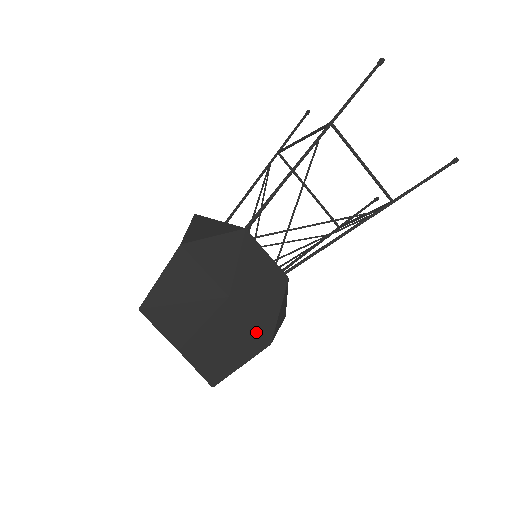
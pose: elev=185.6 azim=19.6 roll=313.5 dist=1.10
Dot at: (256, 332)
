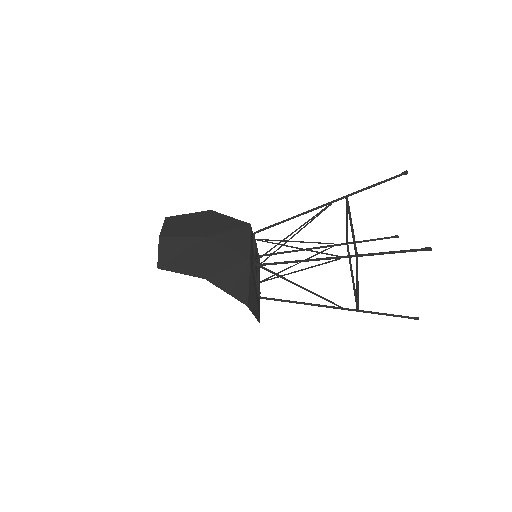
Dot at: (203, 265)
